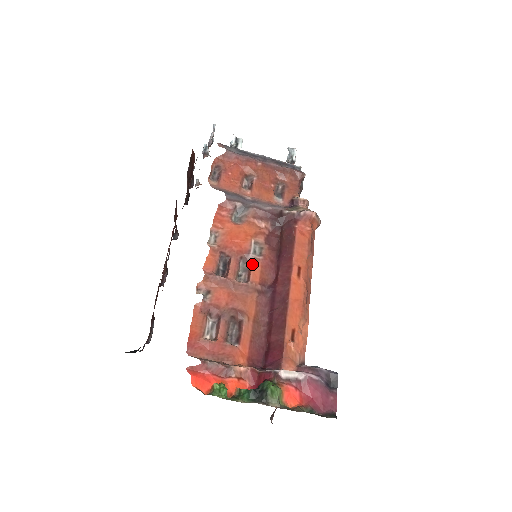
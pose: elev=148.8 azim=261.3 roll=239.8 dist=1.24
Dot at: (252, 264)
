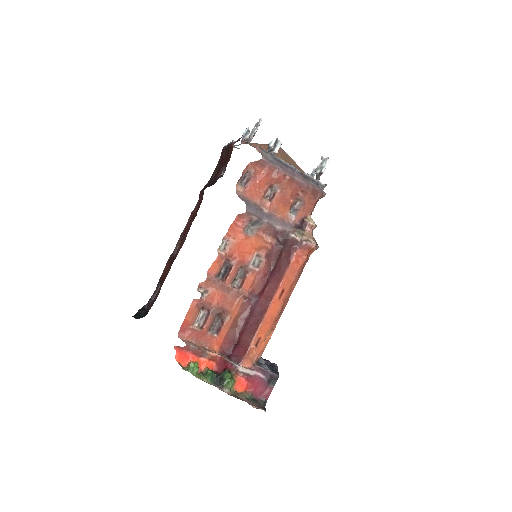
Dot at: (248, 274)
